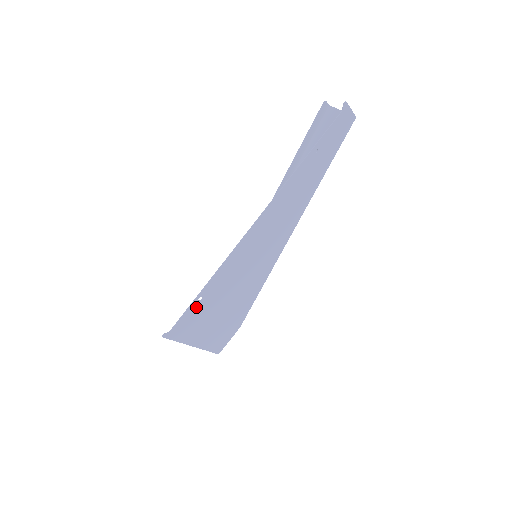
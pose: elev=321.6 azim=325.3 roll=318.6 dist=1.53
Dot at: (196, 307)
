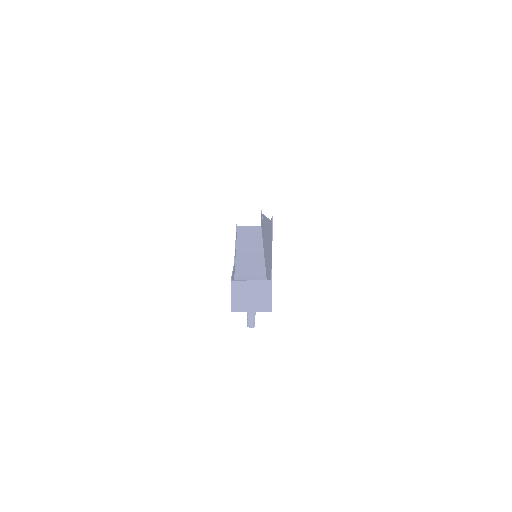
Dot at: occluded
